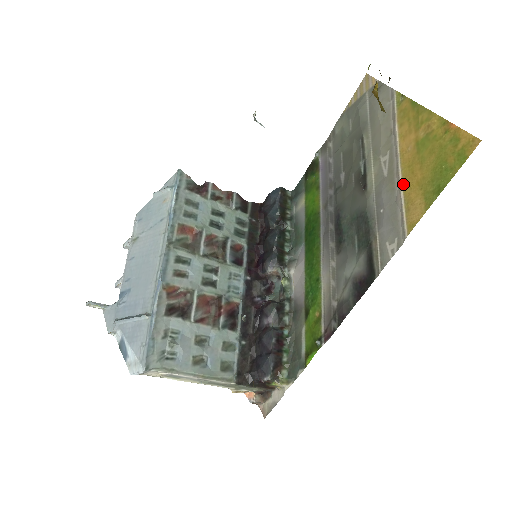
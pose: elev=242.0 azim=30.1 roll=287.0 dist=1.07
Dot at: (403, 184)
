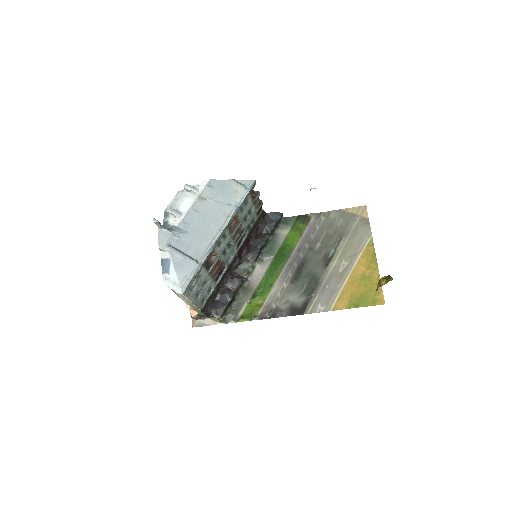
Dot at: (345, 286)
